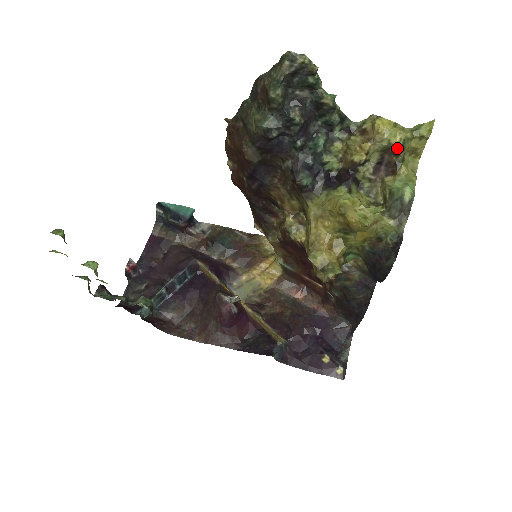
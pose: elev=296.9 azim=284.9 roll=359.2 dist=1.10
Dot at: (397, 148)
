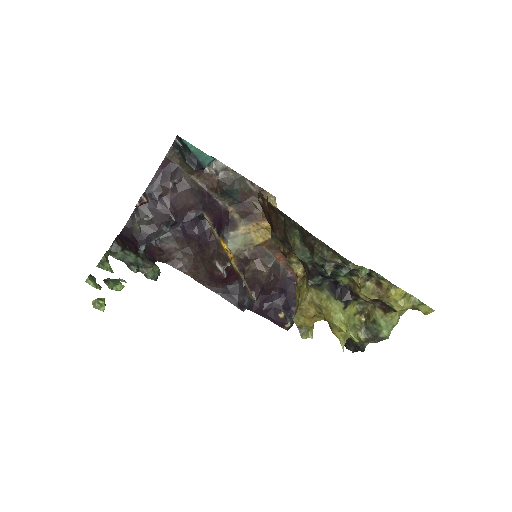
Dot at: (395, 311)
